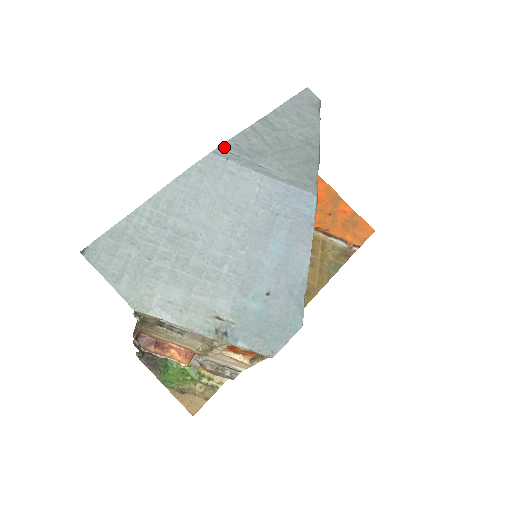
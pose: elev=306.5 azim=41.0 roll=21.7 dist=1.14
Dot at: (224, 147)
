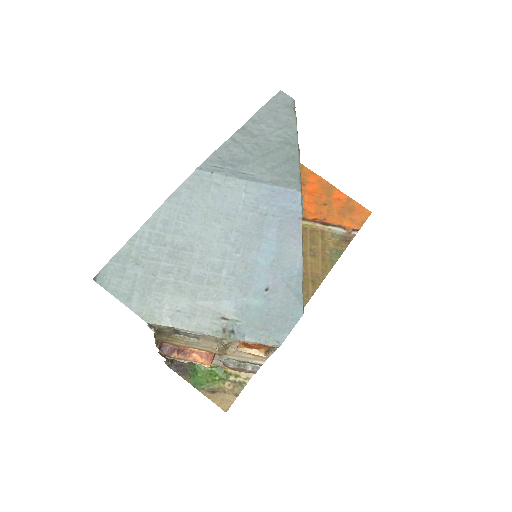
Dot at: (208, 162)
